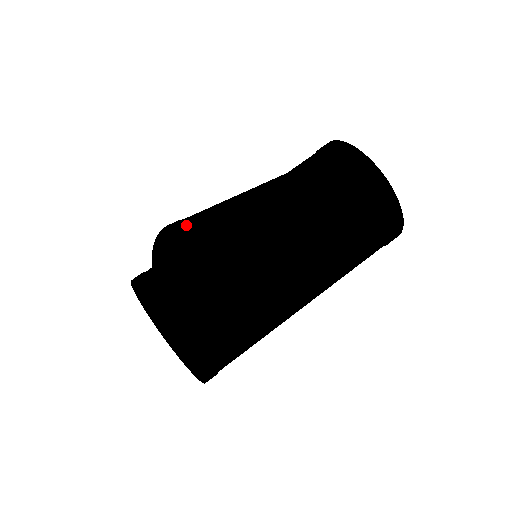
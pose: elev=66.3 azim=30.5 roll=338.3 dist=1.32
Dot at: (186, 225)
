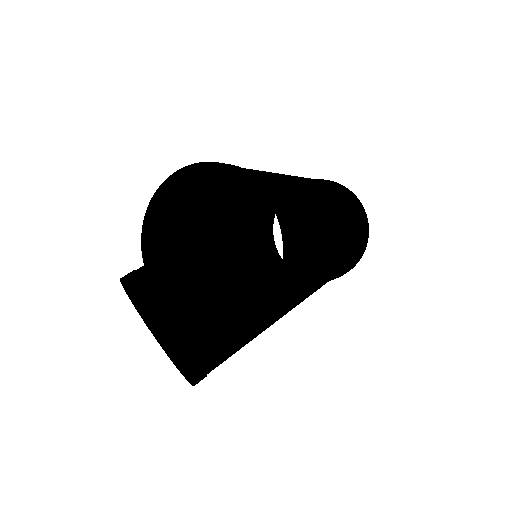
Dot at: occluded
